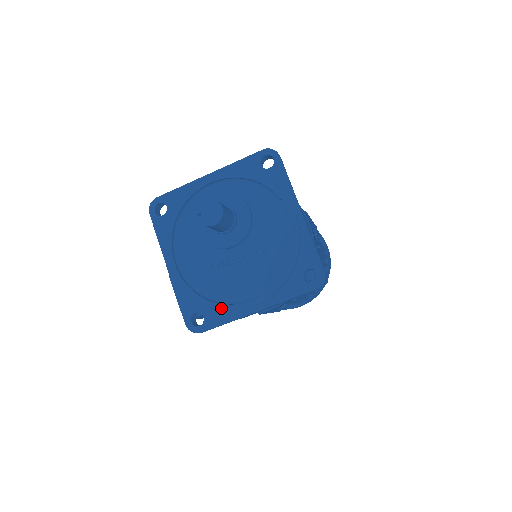
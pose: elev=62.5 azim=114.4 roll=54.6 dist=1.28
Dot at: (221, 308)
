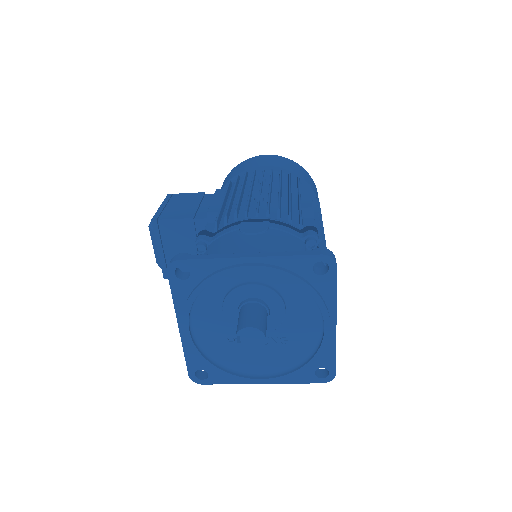
Dot at: (229, 377)
